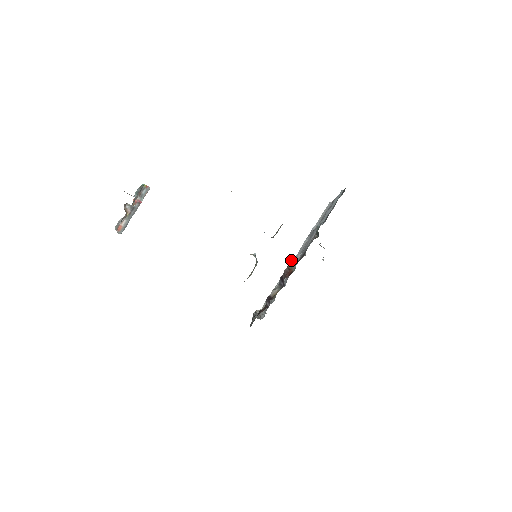
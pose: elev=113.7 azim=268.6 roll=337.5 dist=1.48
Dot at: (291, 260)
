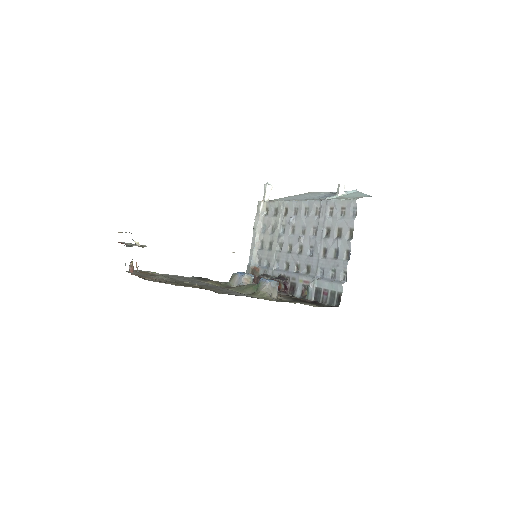
Dot at: (282, 282)
